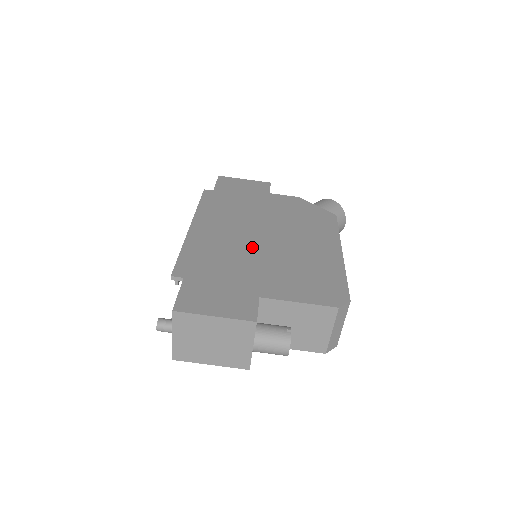
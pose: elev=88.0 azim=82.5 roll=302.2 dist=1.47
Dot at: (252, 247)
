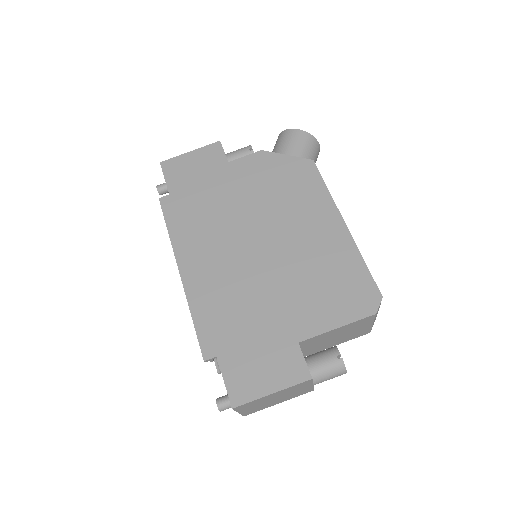
Dot at: (255, 270)
